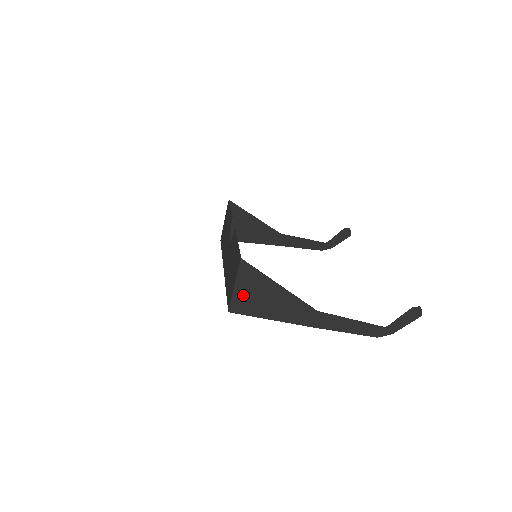
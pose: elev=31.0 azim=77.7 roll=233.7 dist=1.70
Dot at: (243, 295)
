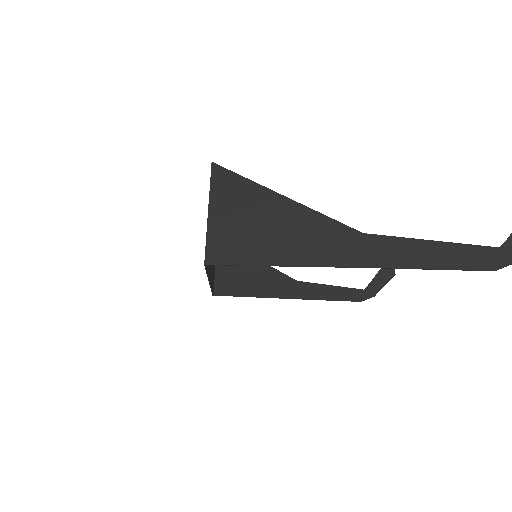
Dot at: (225, 227)
